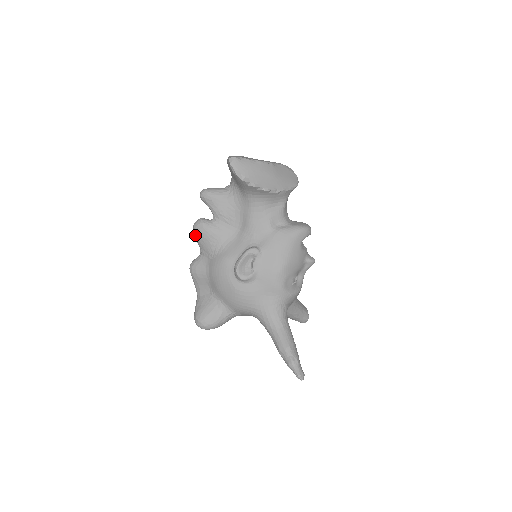
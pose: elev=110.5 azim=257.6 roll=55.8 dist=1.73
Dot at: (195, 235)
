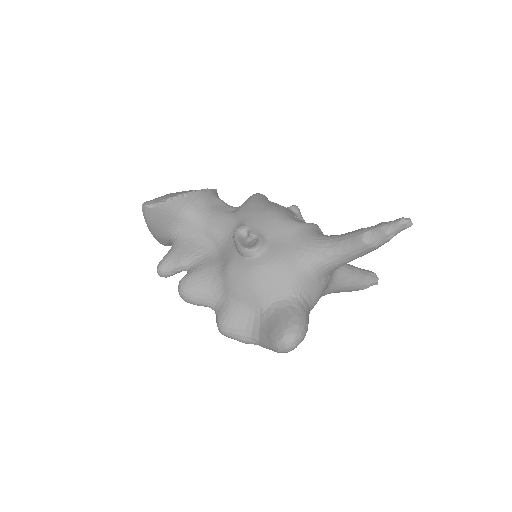
Dot at: (189, 297)
